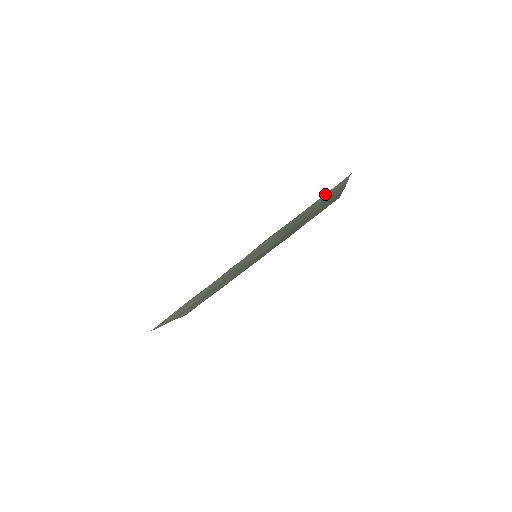
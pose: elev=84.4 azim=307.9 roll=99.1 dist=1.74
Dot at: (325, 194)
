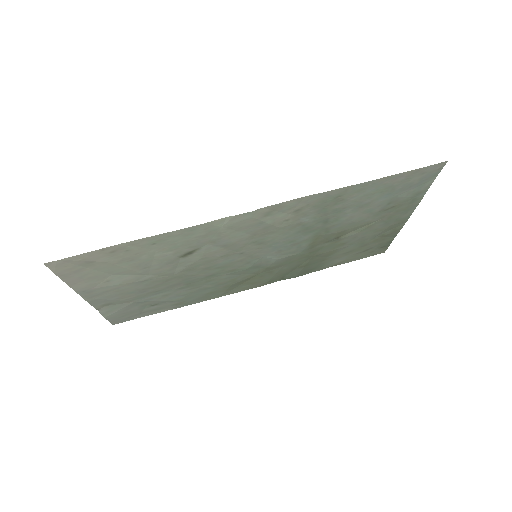
Dot at: (401, 174)
